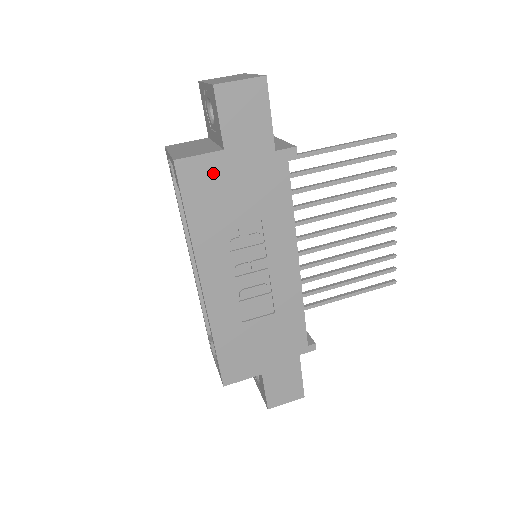
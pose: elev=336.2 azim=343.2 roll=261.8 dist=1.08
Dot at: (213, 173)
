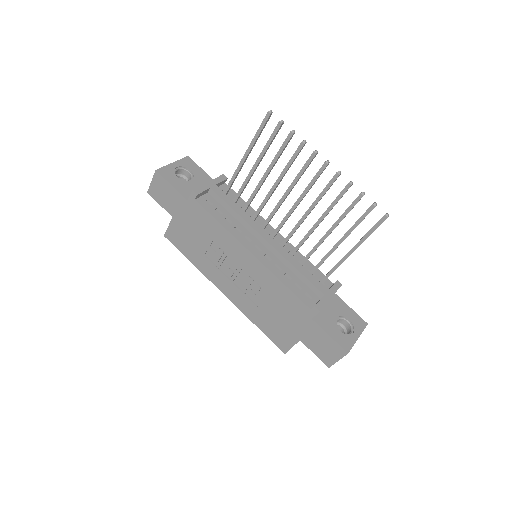
Dot at: (179, 231)
